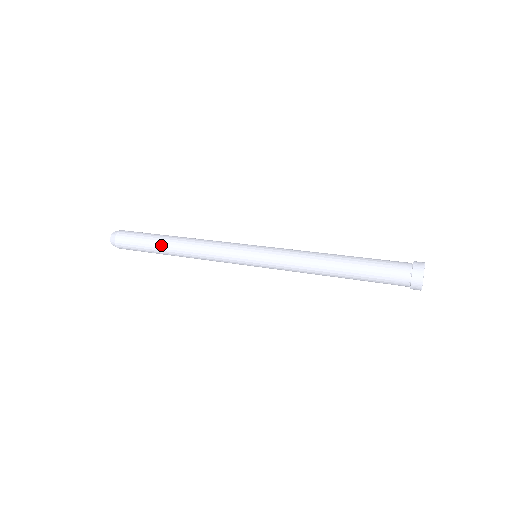
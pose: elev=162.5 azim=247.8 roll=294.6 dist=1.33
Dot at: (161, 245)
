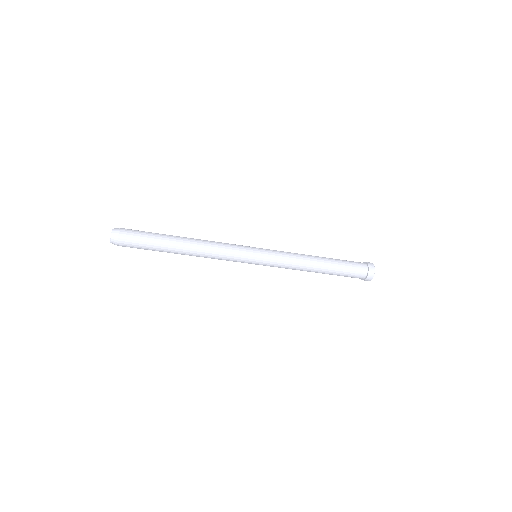
Dot at: occluded
